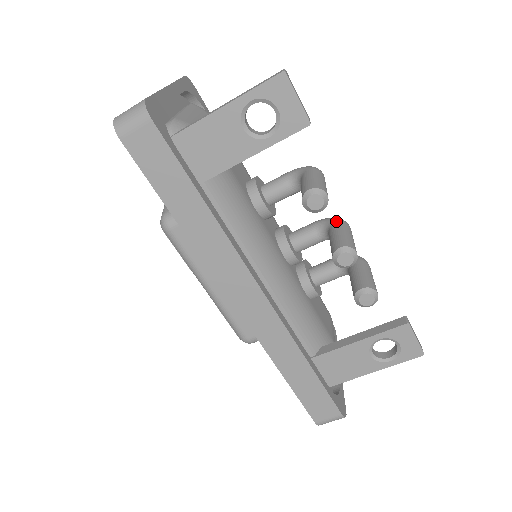
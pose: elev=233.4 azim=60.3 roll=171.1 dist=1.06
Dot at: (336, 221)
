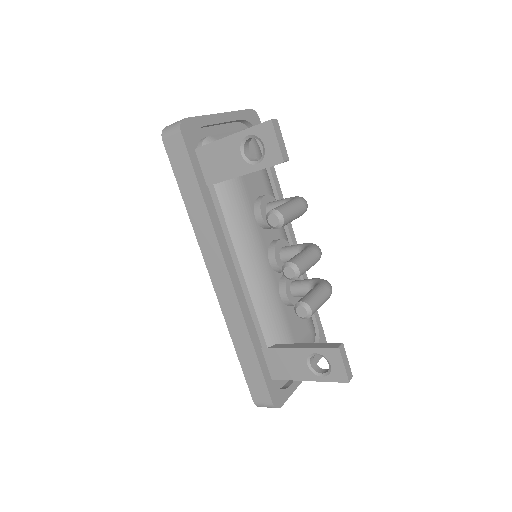
Dot at: (310, 246)
